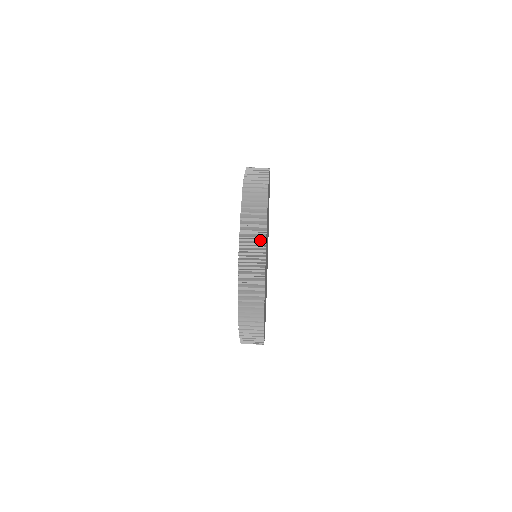
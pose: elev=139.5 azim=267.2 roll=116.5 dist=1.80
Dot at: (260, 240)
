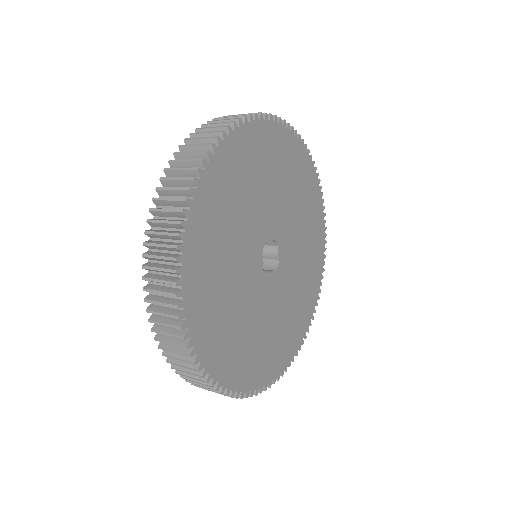
Dot at: occluded
